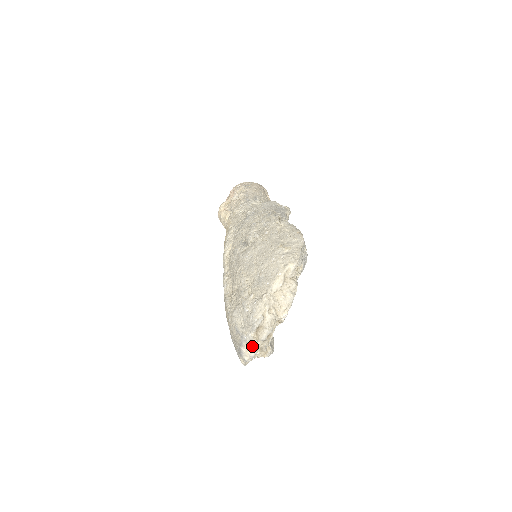
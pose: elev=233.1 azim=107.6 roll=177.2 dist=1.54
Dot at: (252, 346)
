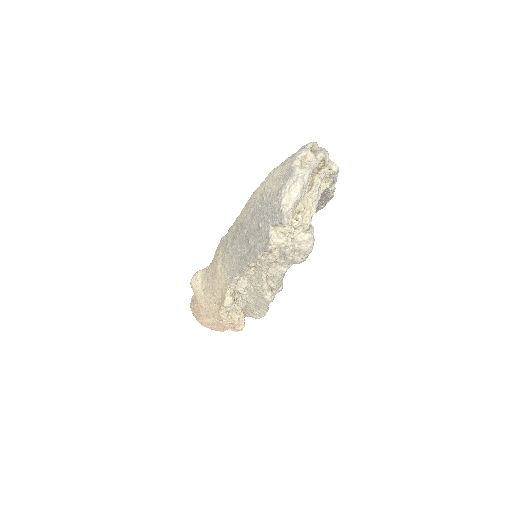
Dot at: (307, 162)
